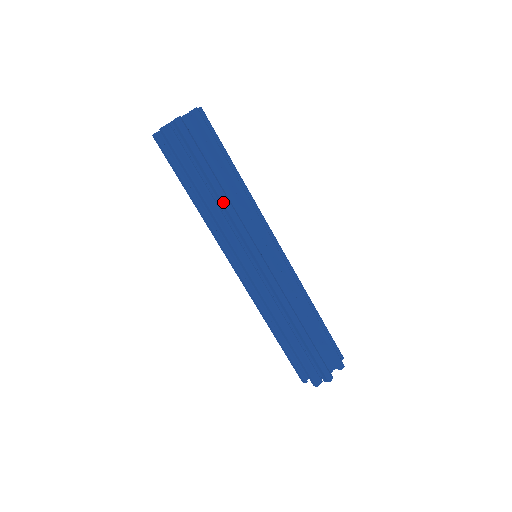
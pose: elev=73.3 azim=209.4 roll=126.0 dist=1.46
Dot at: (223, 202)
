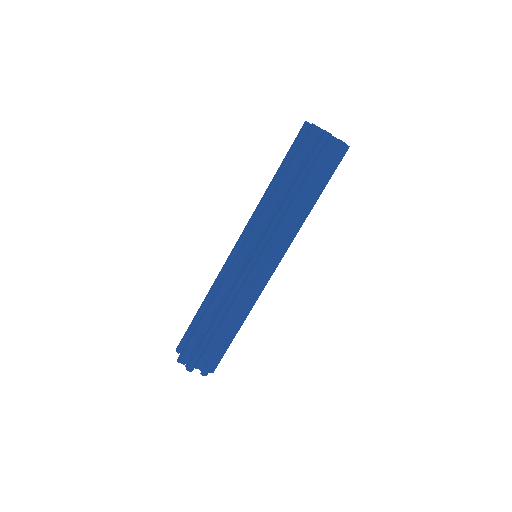
Dot at: (283, 205)
